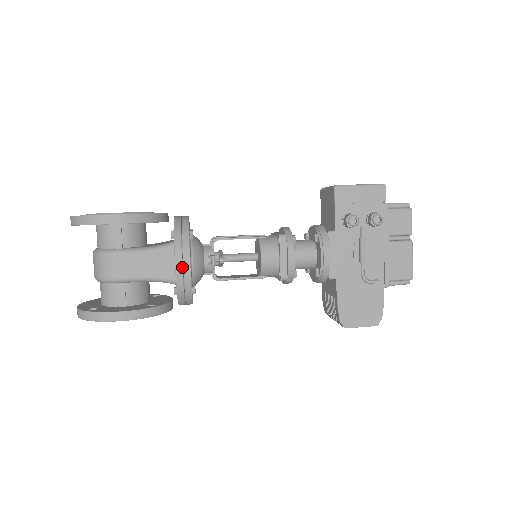
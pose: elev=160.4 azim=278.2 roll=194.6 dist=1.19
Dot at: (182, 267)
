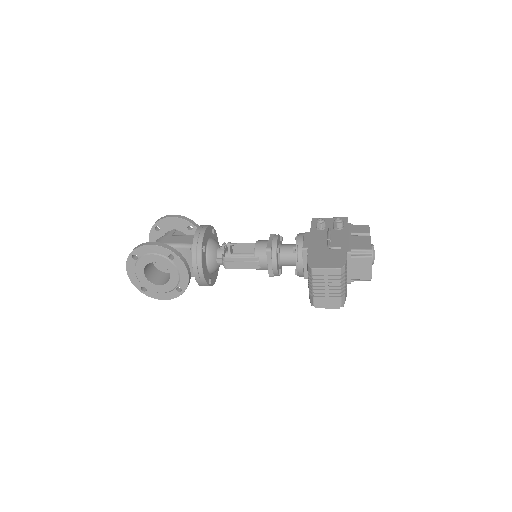
Dot at: (200, 229)
